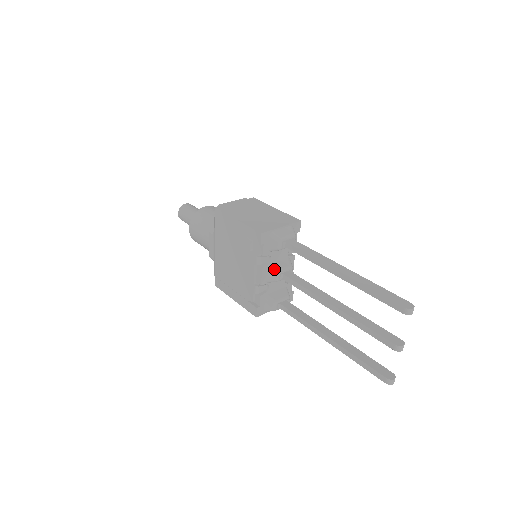
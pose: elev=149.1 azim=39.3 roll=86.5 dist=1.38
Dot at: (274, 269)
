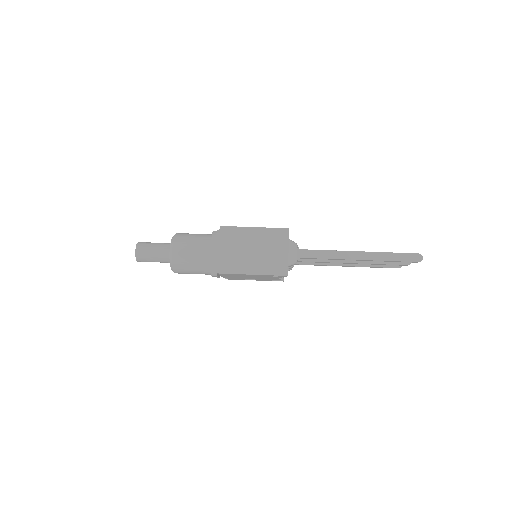
Dot at: (291, 266)
